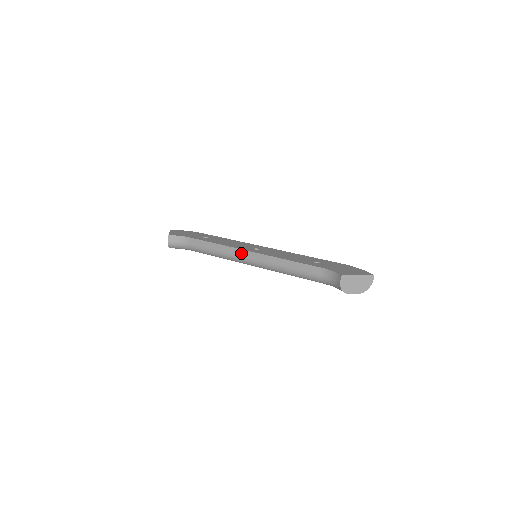
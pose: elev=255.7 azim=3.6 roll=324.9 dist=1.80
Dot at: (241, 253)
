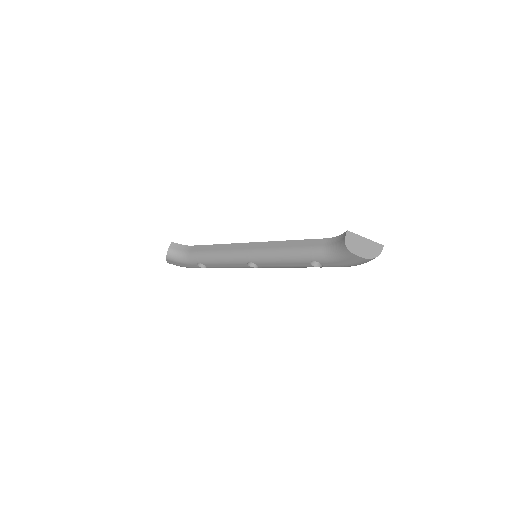
Dot at: (242, 246)
